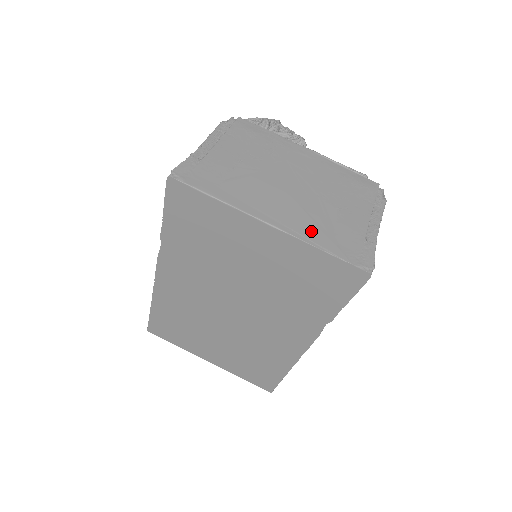
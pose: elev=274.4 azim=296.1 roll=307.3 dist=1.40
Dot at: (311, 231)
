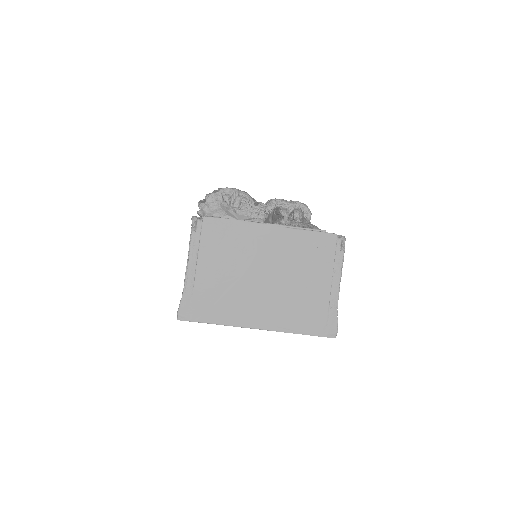
Dot at: (288, 320)
